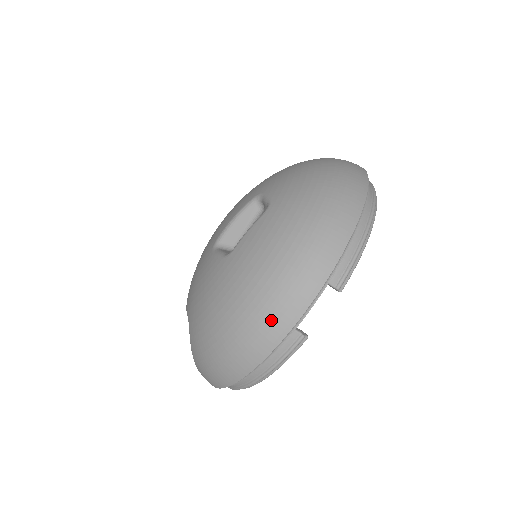
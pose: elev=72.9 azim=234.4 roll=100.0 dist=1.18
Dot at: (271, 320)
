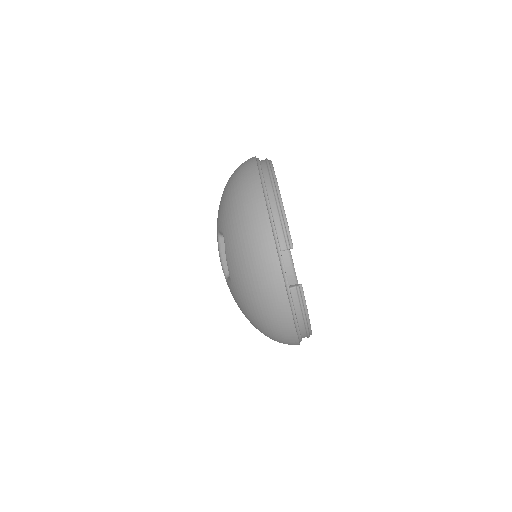
Dot at: (273, 296)
